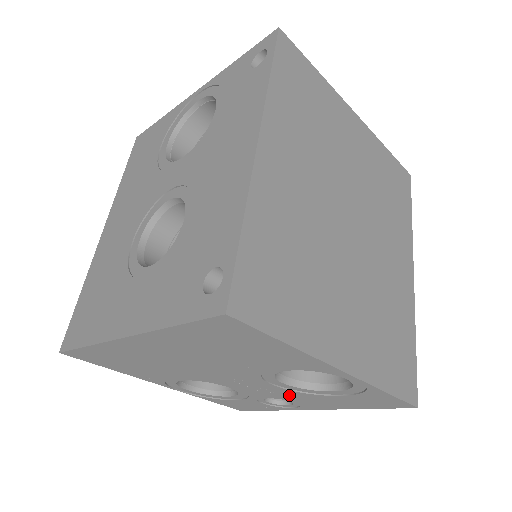
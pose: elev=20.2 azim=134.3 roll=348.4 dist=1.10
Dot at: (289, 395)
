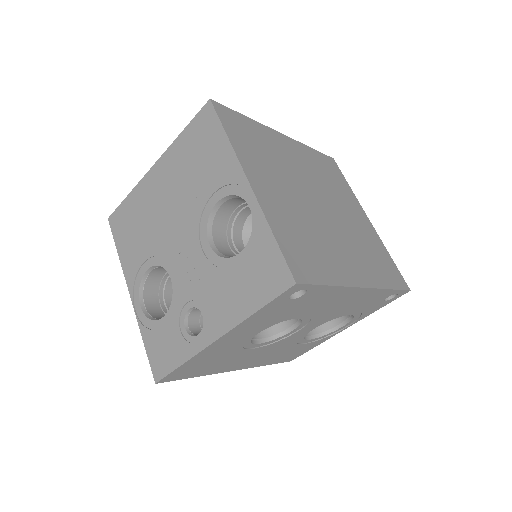
Dot at: (206, 282)
